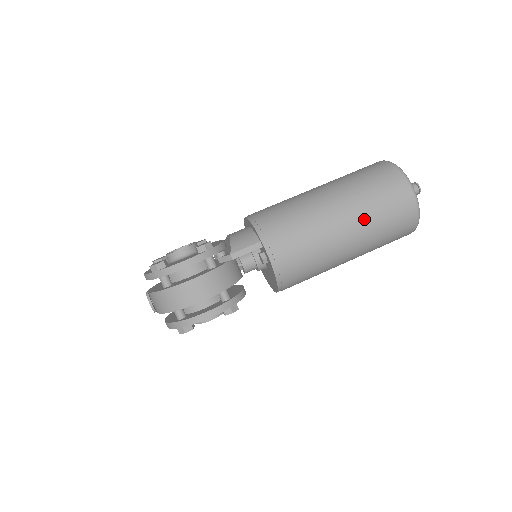
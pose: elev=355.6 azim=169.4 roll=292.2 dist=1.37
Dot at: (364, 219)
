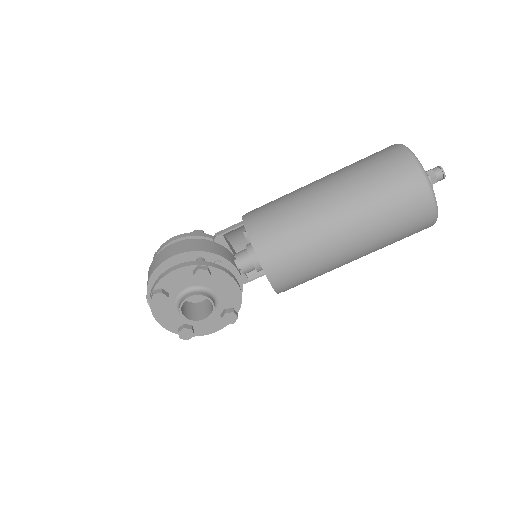
Dot at: (344, 175)
